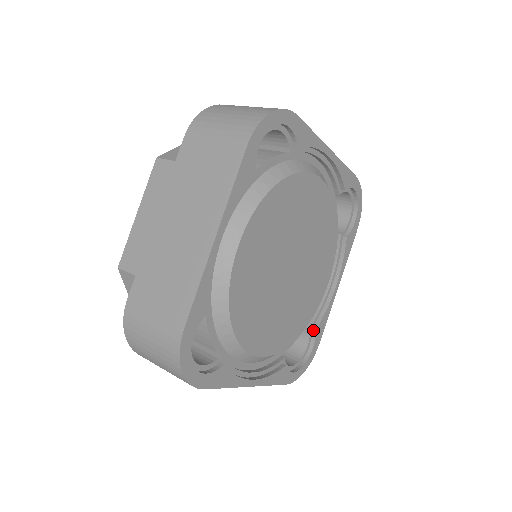
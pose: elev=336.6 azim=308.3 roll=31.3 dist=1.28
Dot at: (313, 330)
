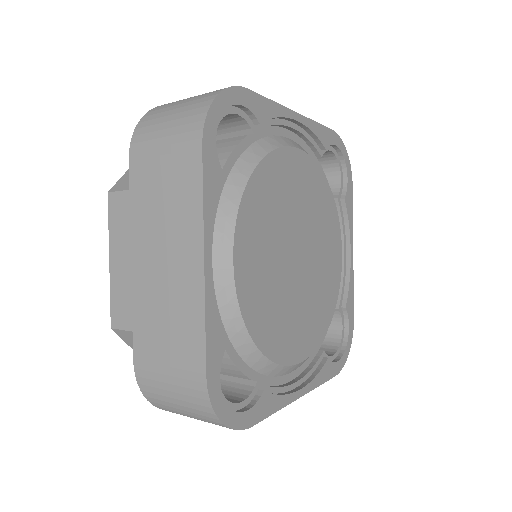
Dot at: (259, 391)
